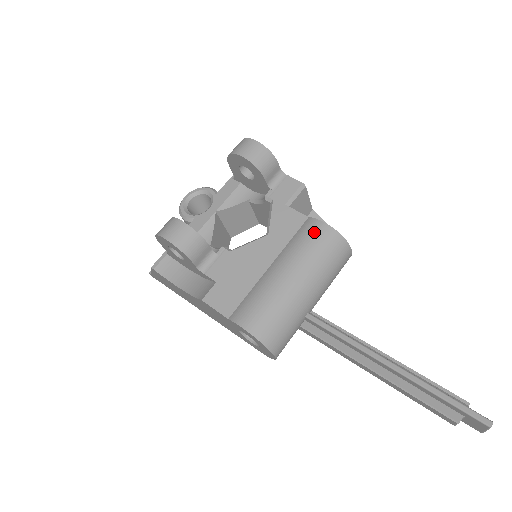
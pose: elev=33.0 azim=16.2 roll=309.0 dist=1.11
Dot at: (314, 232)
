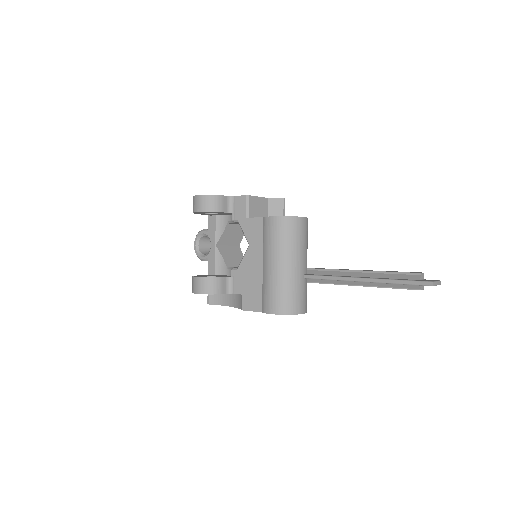
Dot at: (271, 227)
